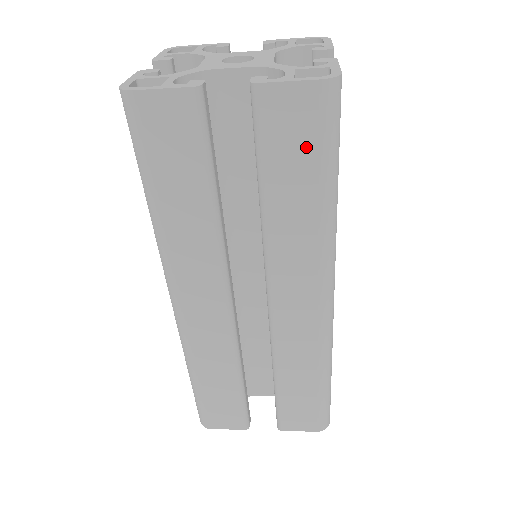
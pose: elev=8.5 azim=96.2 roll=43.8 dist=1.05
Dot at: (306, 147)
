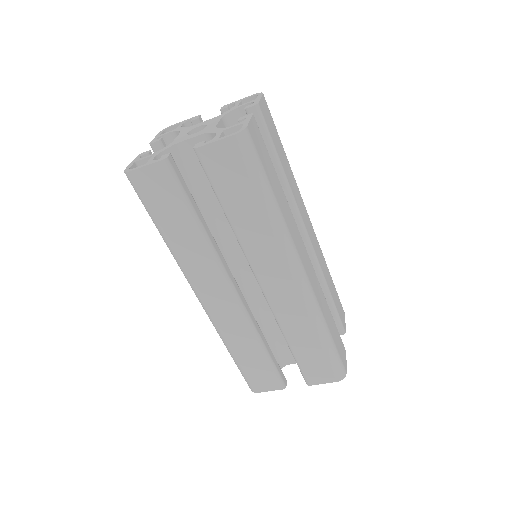
Dot at: (240, 177)
